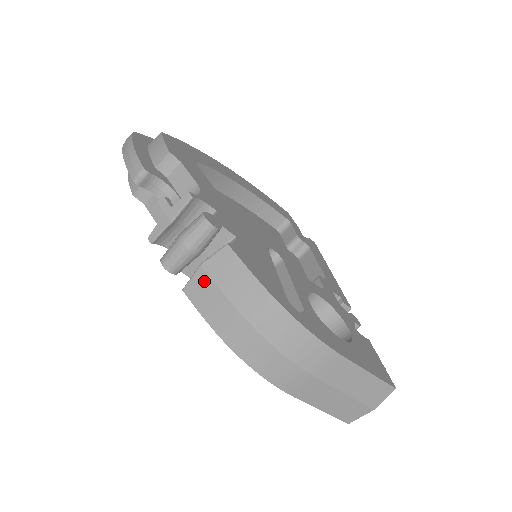
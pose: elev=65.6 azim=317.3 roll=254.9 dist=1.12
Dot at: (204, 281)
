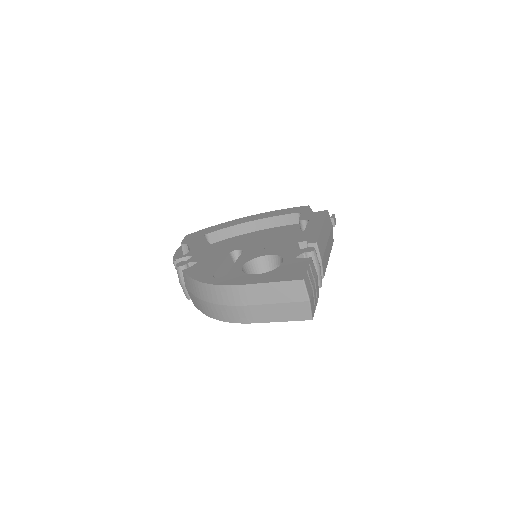
Dot at: (189, 294)
